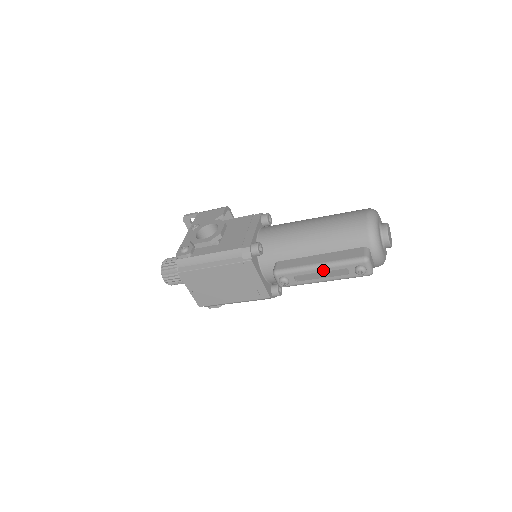
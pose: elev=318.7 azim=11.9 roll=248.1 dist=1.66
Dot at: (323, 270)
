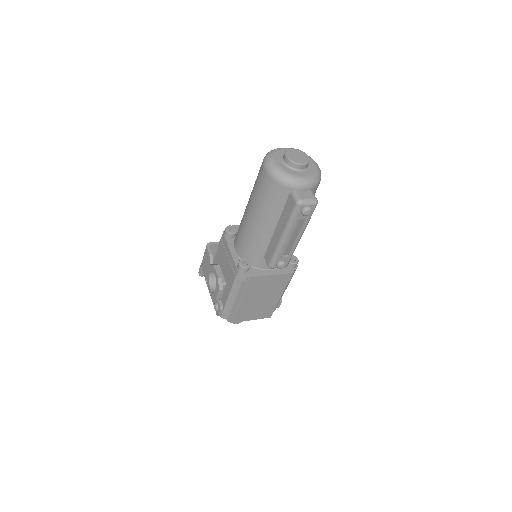
Dot at: (289, 236)
